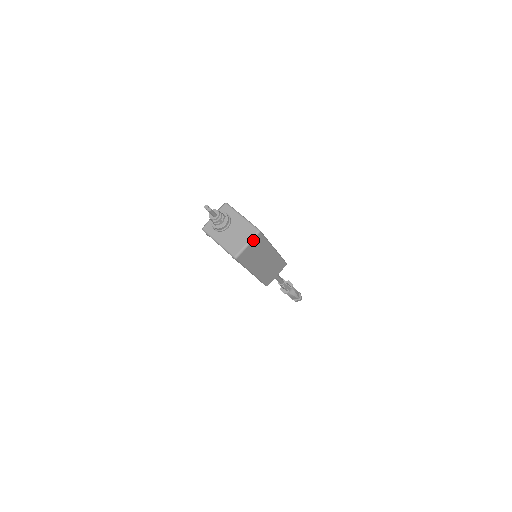
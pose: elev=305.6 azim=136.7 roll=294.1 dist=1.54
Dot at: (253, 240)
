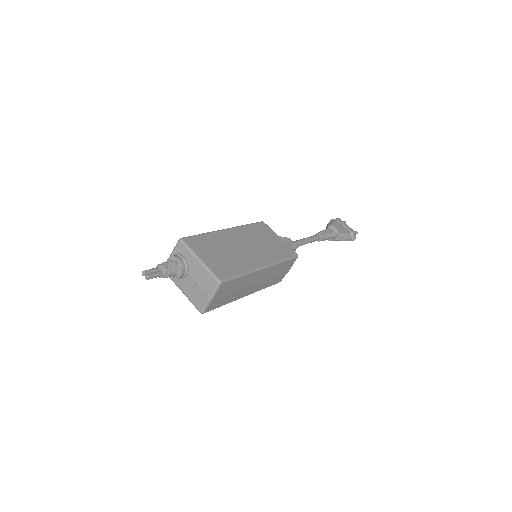
Dot at: (216, 293)
